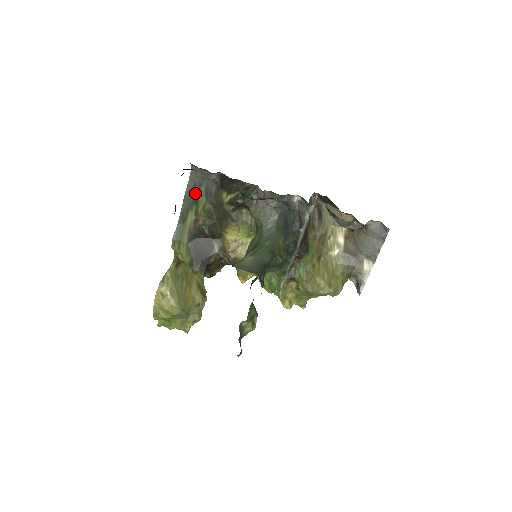
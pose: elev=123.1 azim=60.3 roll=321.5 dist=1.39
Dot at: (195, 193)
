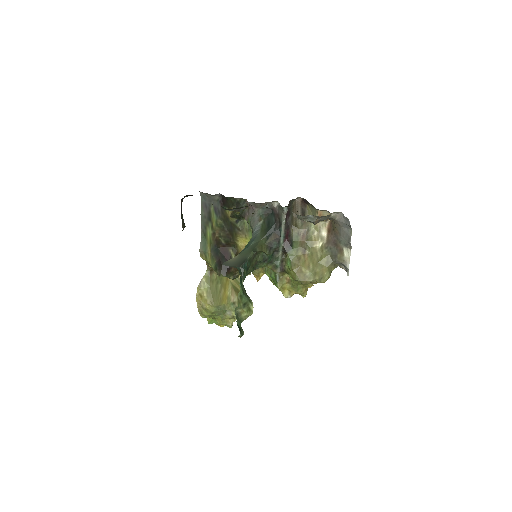
Dot at: (207, 213)
